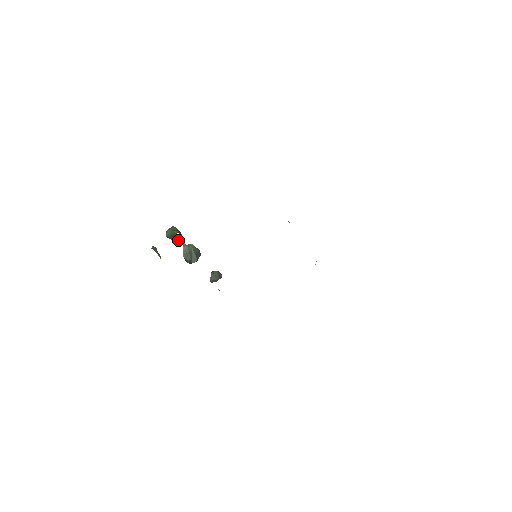
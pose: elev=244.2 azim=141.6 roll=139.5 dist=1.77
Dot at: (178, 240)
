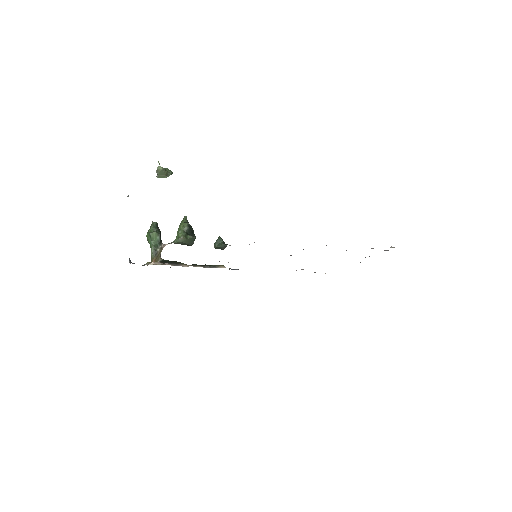
Dot at: occluded
